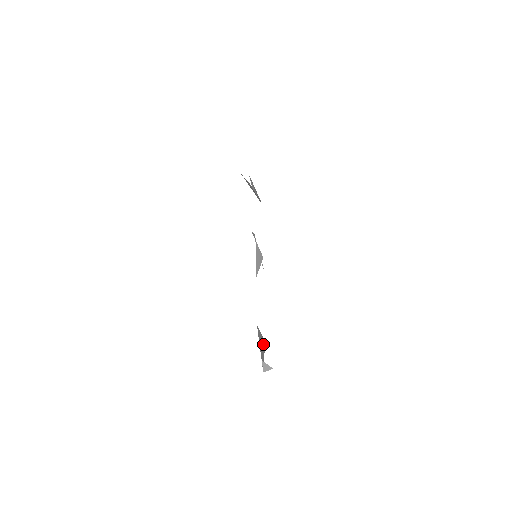
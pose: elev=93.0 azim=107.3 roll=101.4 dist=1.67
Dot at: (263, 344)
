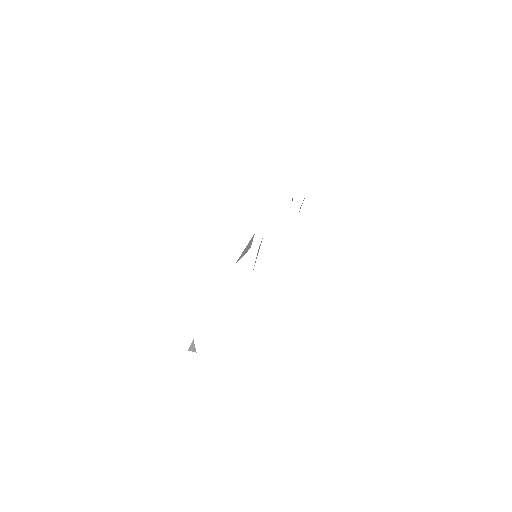
Dot at: occluded
